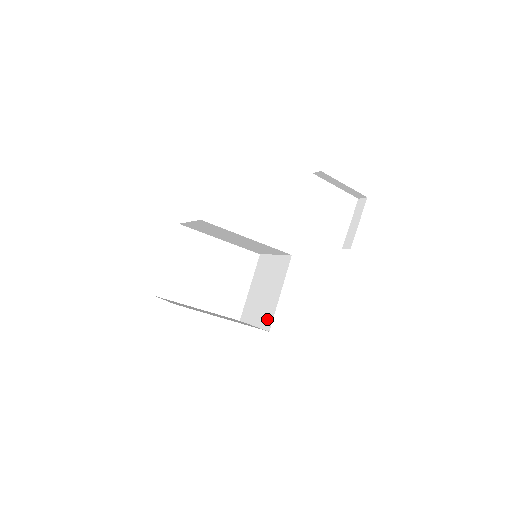
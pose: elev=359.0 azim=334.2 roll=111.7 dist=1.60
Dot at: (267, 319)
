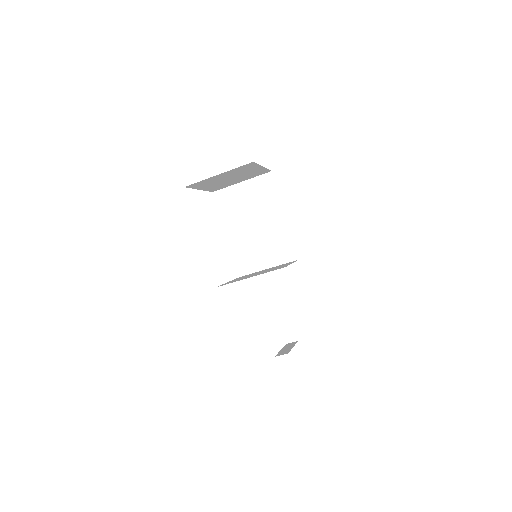
Dot at: occluded
